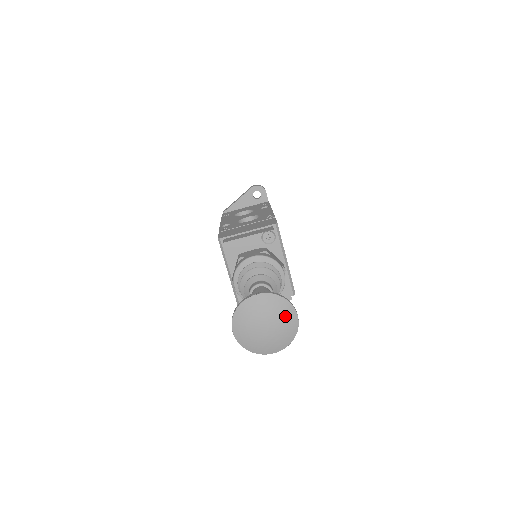
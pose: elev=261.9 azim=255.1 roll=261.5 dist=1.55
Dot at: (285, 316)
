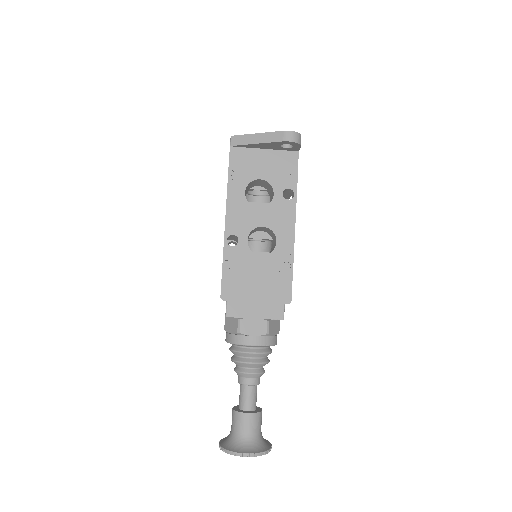
Dot at: occluded
